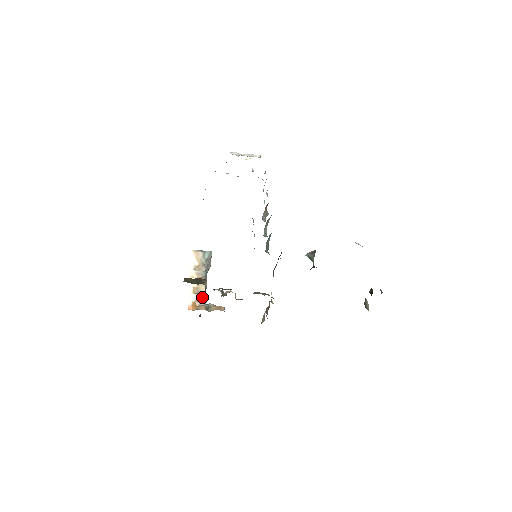
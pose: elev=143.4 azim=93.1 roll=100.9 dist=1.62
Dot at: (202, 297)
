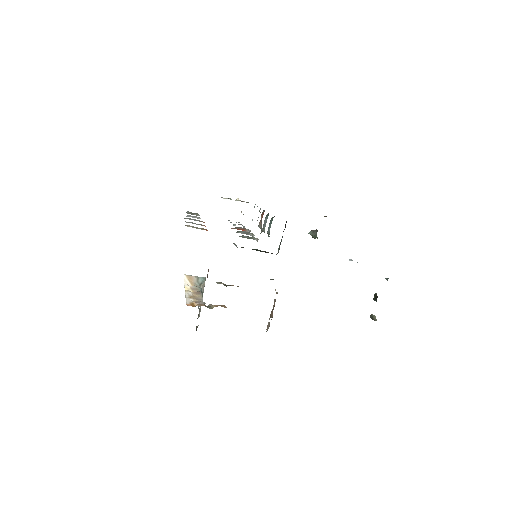
Dot at: (200, 300)
